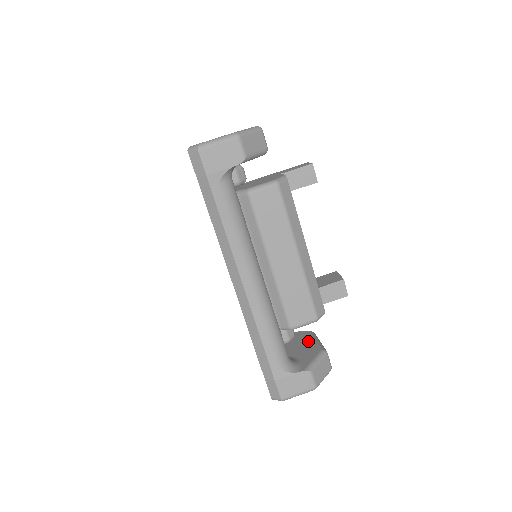
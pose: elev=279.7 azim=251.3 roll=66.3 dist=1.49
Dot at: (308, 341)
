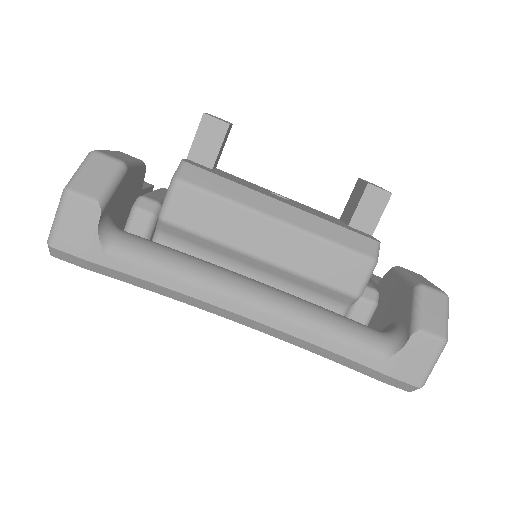
Dot at: (395, 286)
